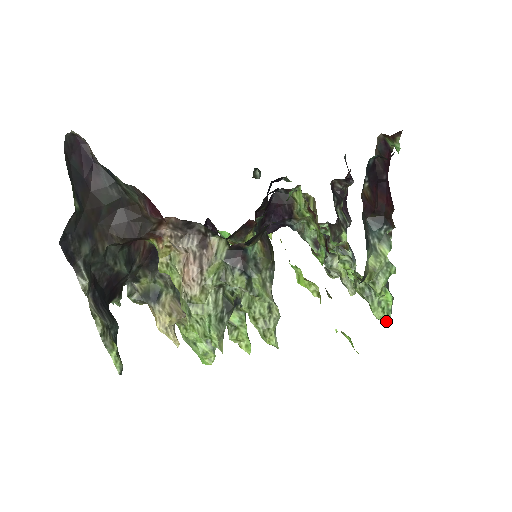
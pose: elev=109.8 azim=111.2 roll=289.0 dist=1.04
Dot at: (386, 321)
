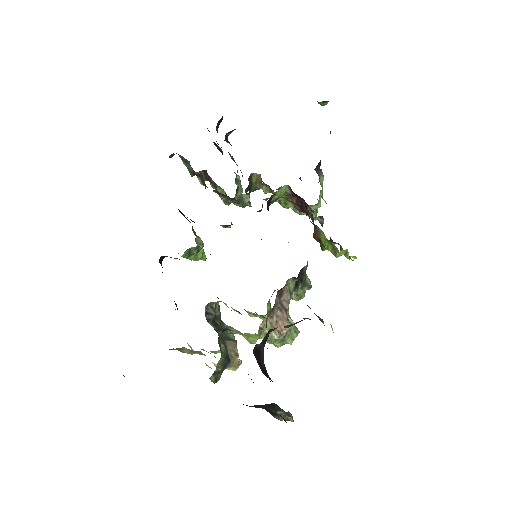
Dot at: (317, 217)
